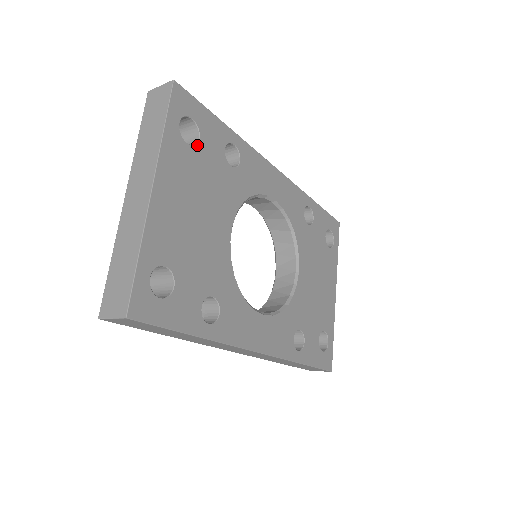
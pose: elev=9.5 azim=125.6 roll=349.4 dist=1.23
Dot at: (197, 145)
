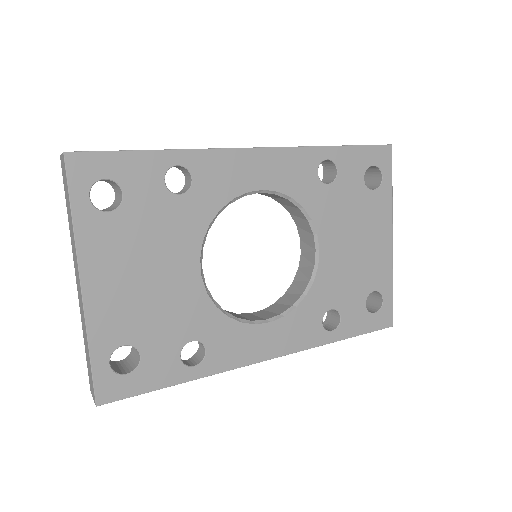
Dot at: (122, 204)
